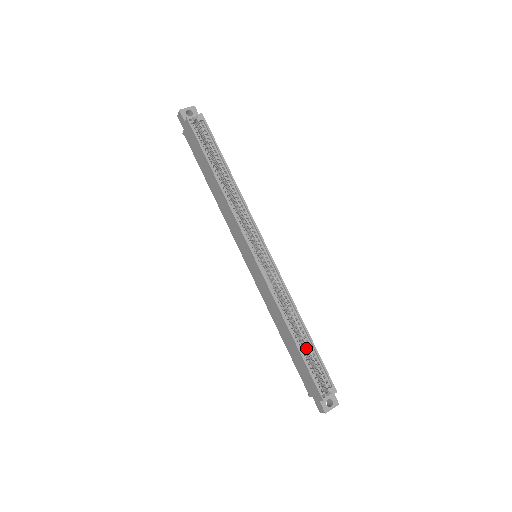
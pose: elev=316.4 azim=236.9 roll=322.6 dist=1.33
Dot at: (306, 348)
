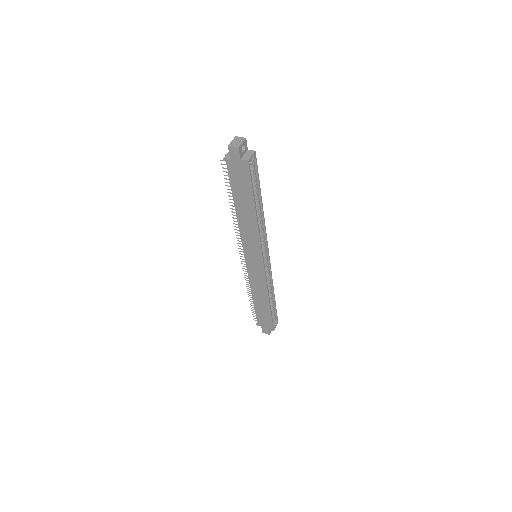
Dot at: occluded
